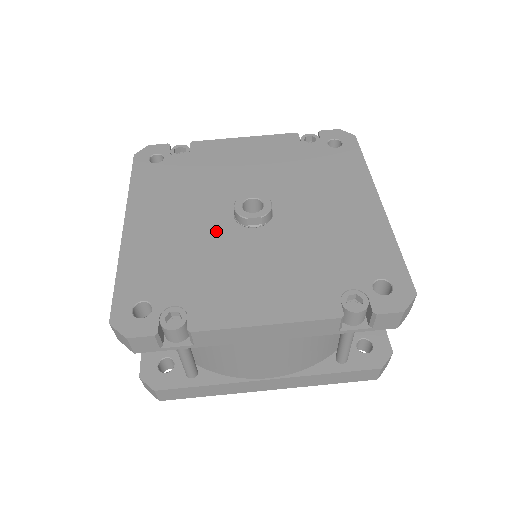
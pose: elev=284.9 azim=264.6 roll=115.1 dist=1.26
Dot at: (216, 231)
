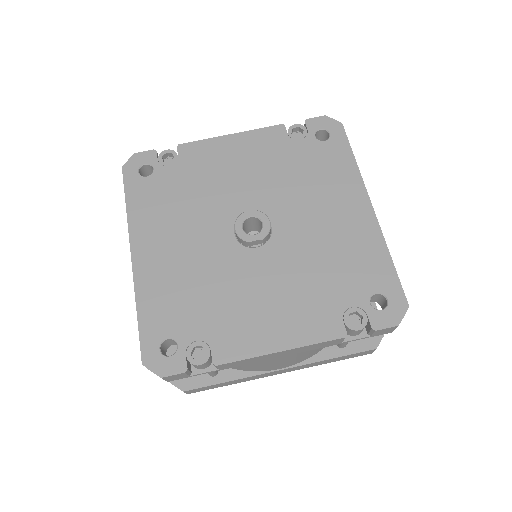
Dot at: (221, 255)
